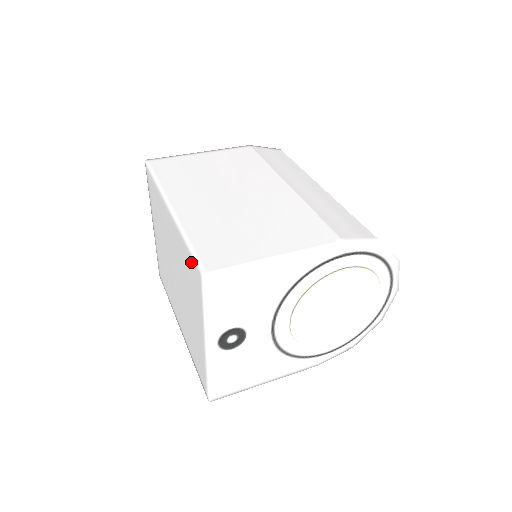
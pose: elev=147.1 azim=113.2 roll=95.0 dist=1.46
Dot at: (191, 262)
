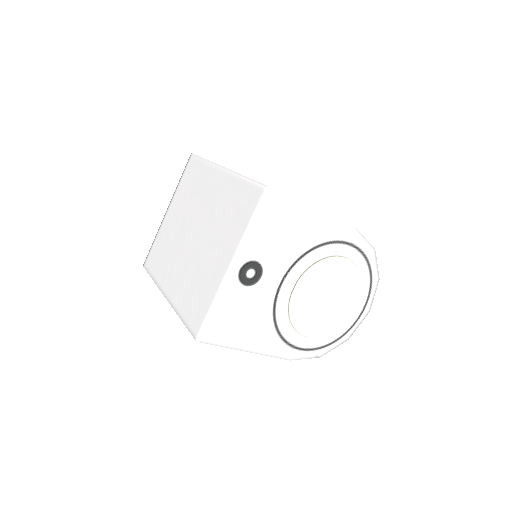
Dot at: (247, 191)
